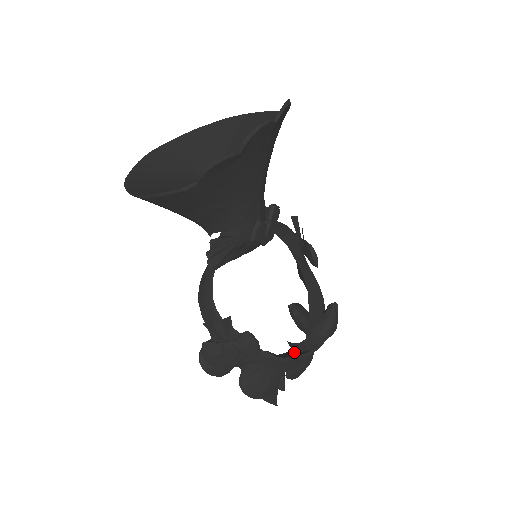
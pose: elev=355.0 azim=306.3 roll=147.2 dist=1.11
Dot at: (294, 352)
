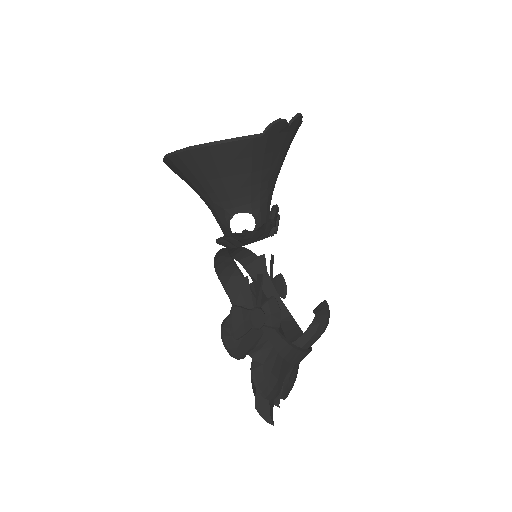
Dot at: occluded
